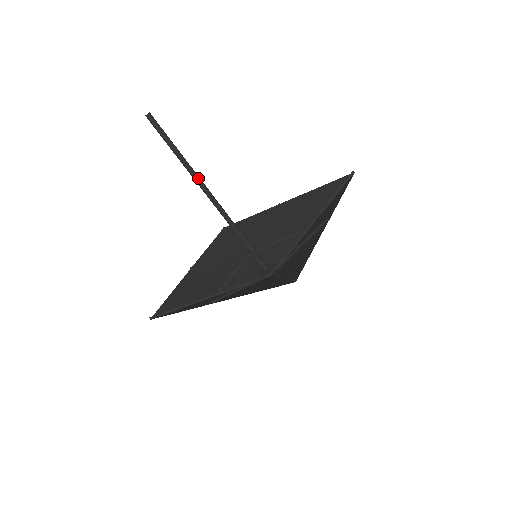
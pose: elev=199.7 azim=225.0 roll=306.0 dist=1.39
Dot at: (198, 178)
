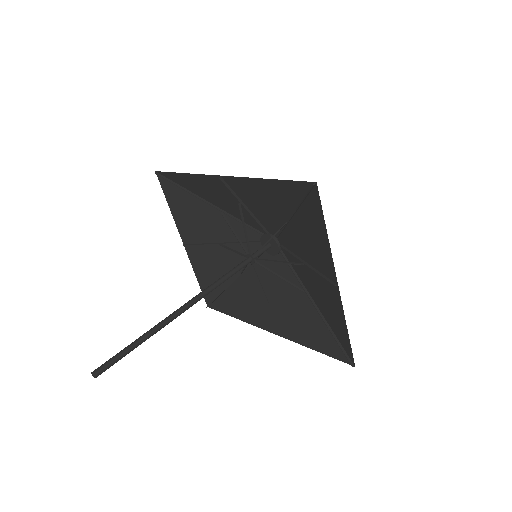
Dot at: (174, 318)
